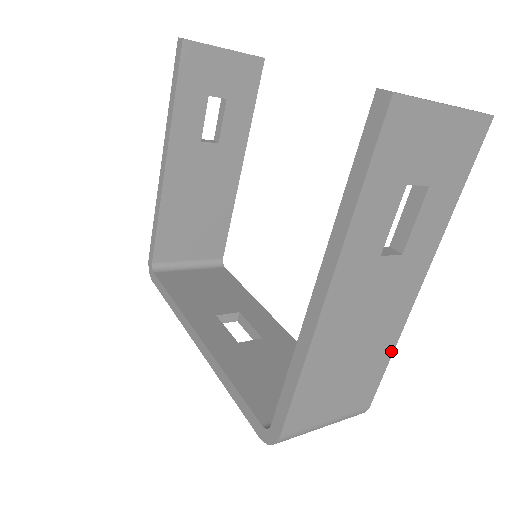
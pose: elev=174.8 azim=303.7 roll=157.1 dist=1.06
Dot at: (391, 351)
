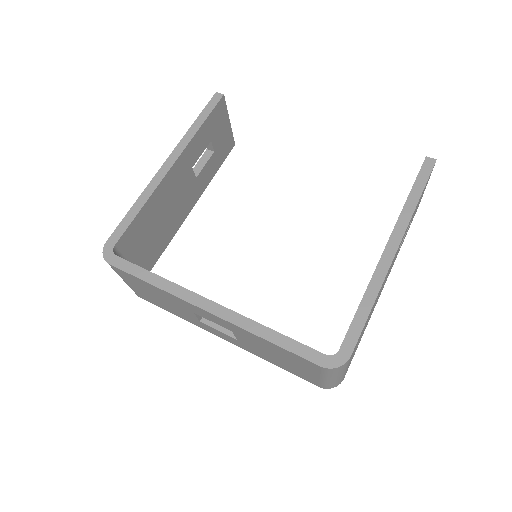
Dot at: occluded
